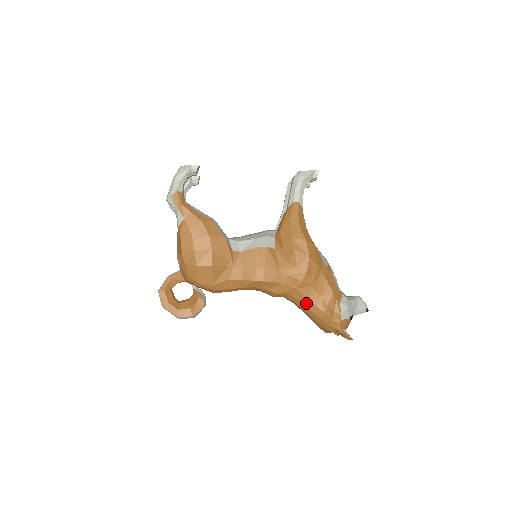
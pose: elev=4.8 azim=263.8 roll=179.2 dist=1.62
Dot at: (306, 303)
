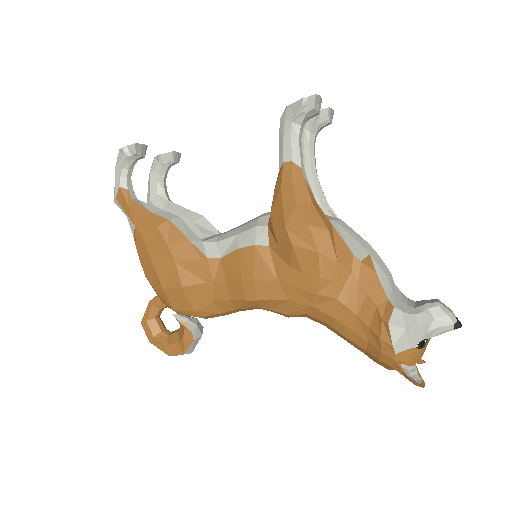
Dot at: (335, 326)
